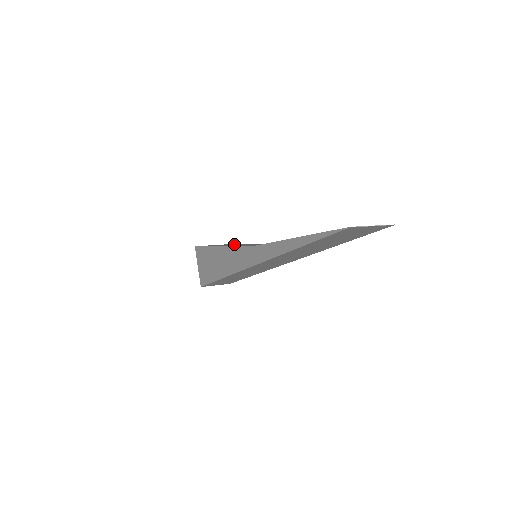
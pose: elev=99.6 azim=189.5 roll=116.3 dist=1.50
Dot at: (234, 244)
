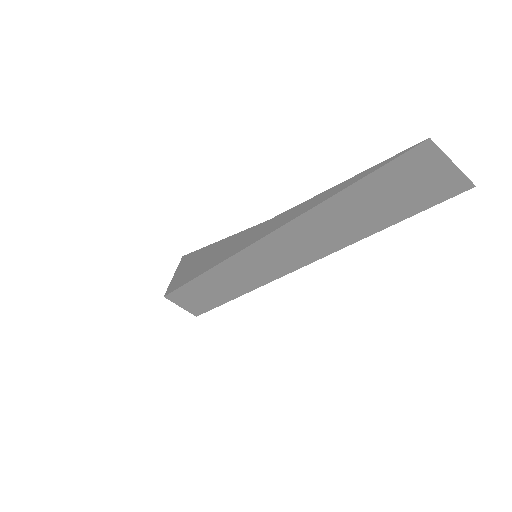
Dot at: occluded
